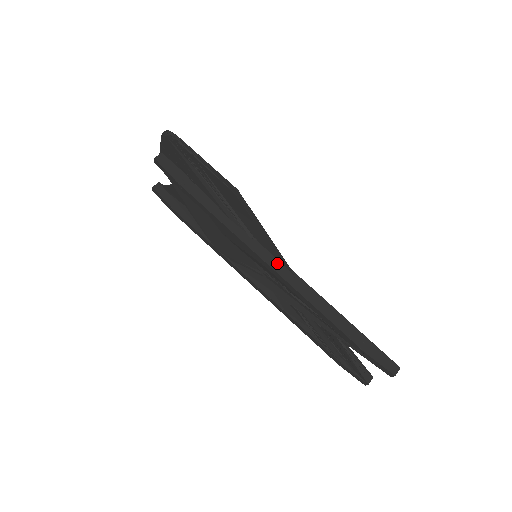
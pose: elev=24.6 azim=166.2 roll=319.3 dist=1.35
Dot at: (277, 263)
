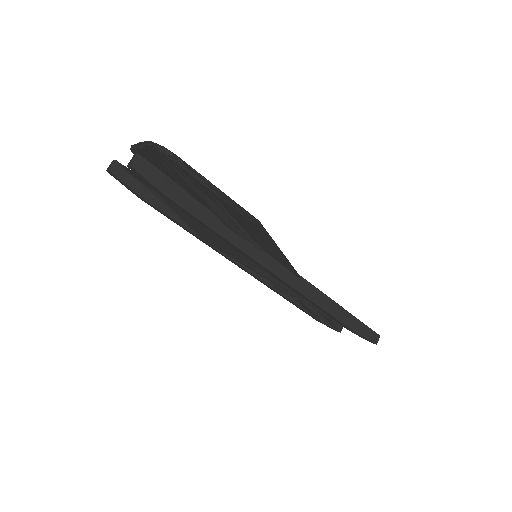
Dot at: (286, 272)
